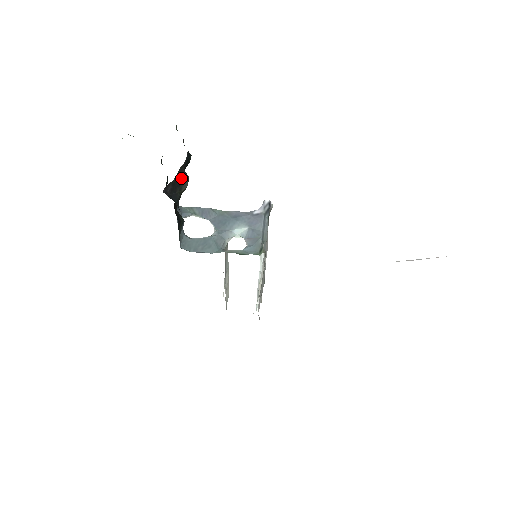
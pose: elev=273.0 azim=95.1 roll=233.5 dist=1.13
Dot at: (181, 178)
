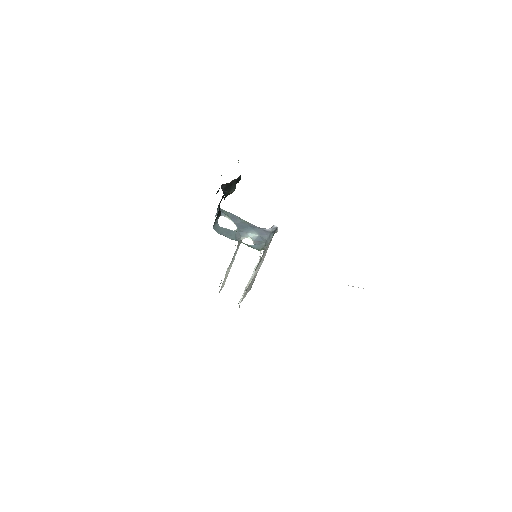
Dot at: (232, 185)
